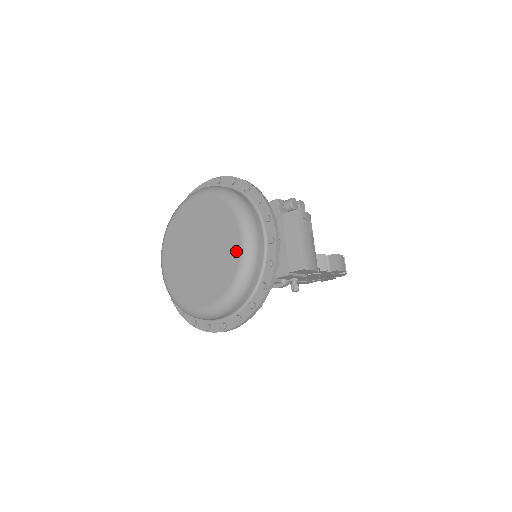
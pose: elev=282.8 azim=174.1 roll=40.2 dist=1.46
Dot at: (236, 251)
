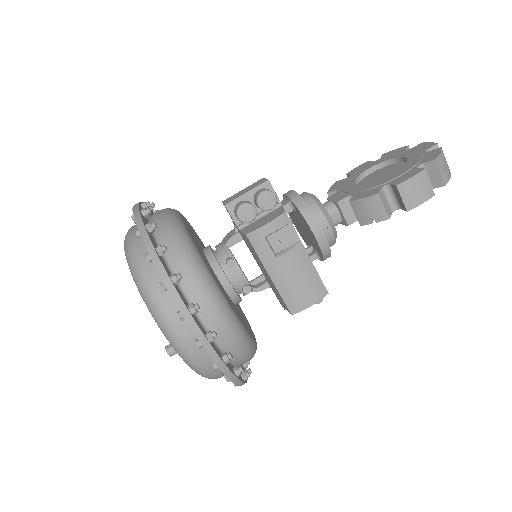
Dot at: (172, 355)
